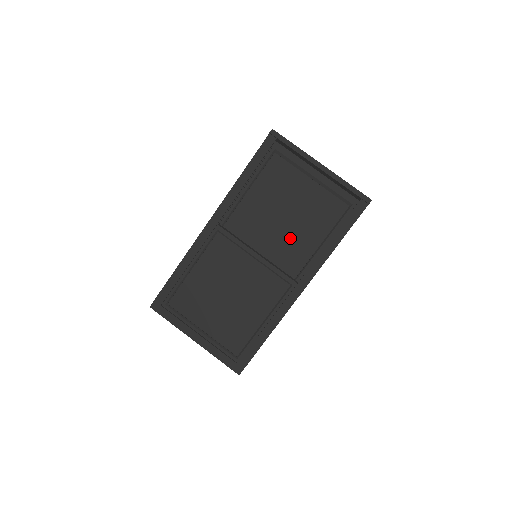
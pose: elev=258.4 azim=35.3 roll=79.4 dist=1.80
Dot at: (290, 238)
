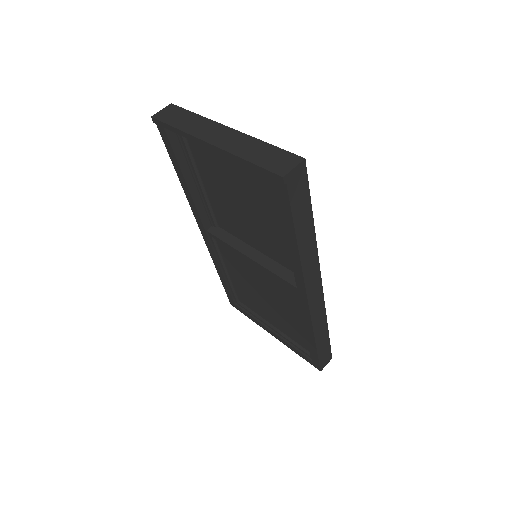
Dot at: (267, 232)
